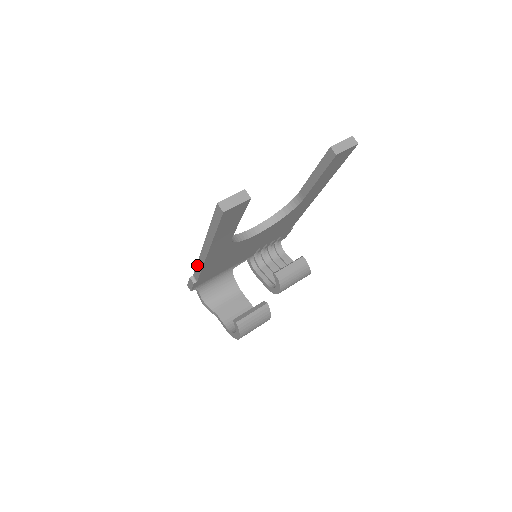
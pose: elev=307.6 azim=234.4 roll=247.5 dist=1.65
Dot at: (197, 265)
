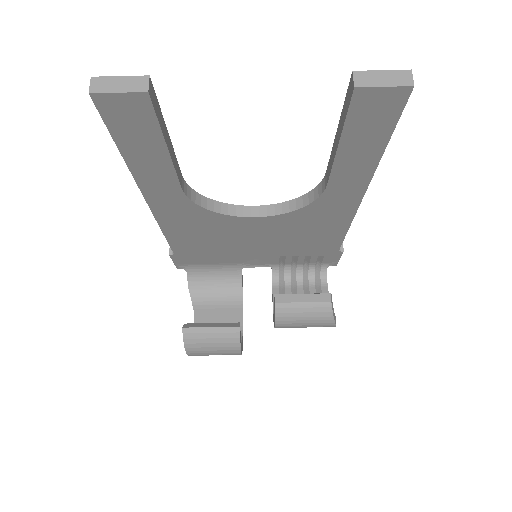
Dot at: occluded
